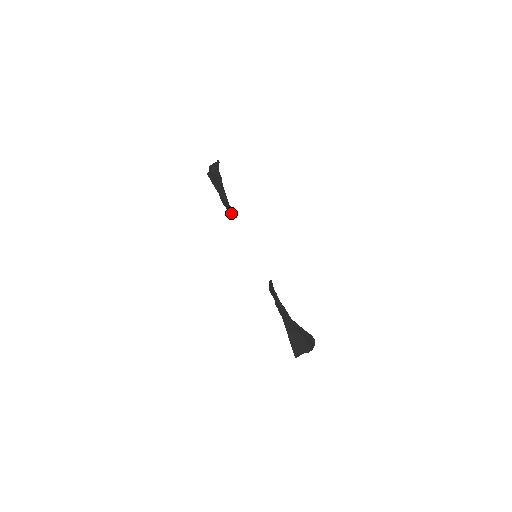
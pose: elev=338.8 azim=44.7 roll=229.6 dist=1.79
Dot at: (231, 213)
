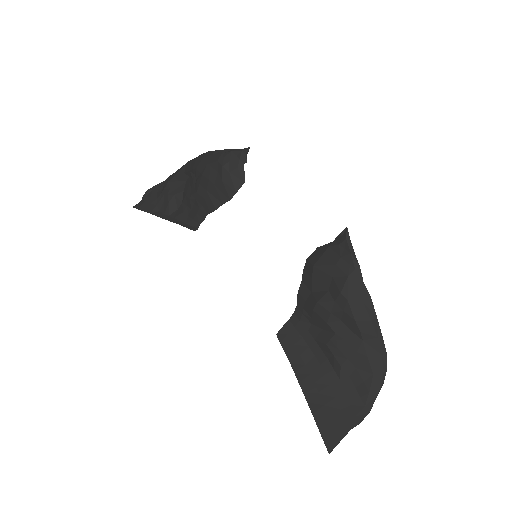
Dot at: (230, 183)
